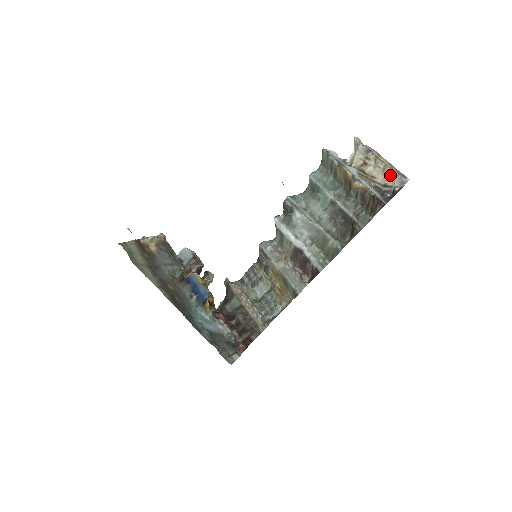
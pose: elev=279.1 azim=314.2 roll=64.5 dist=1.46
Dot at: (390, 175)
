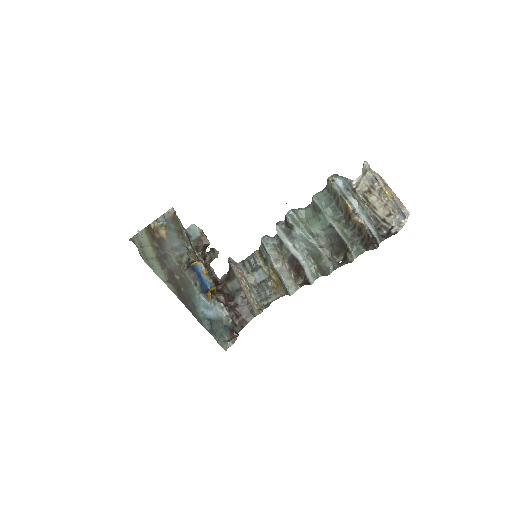
Dot at: (390, 212)
